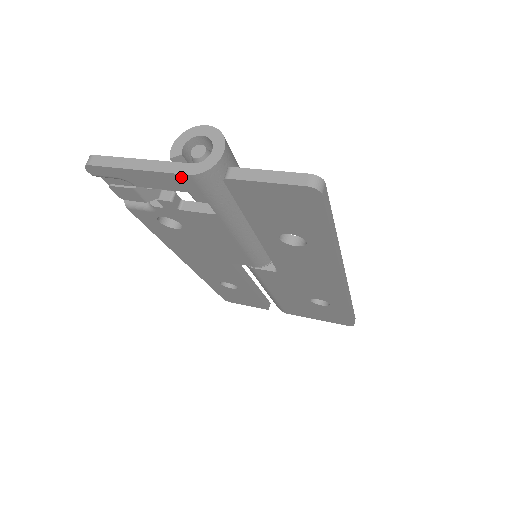
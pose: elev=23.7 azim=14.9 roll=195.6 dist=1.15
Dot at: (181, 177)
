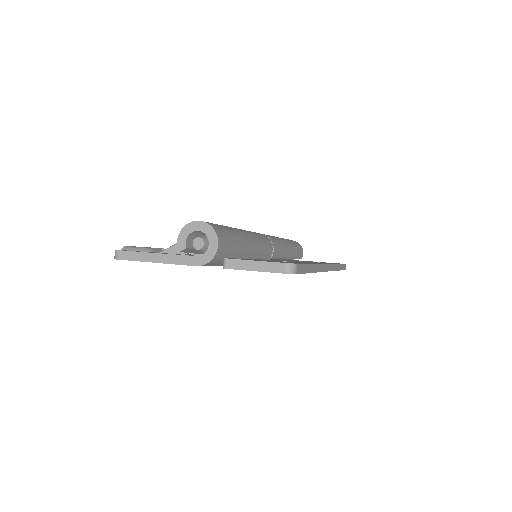
Dot at: (190, 265)
